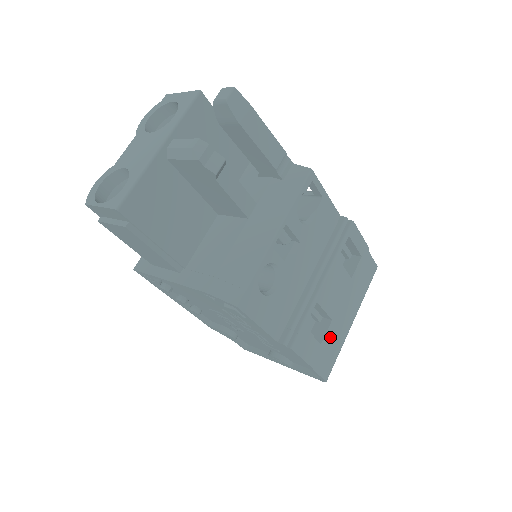
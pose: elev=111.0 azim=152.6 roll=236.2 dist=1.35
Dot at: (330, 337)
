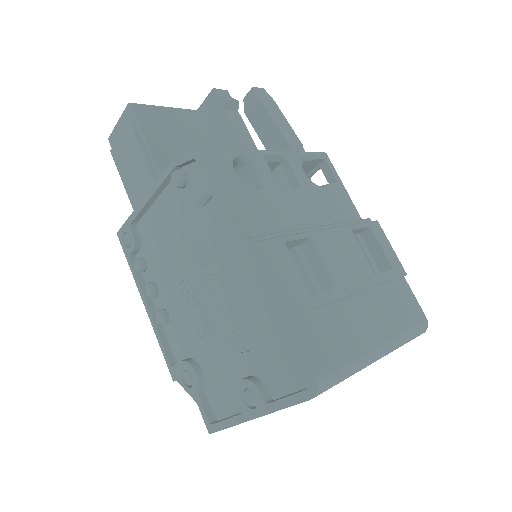
Dot at: (332, 317)
